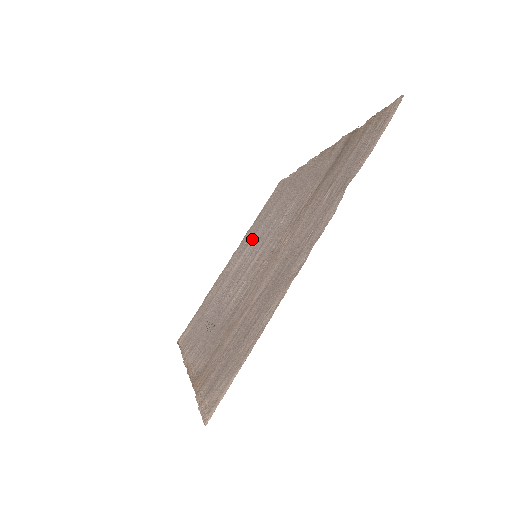
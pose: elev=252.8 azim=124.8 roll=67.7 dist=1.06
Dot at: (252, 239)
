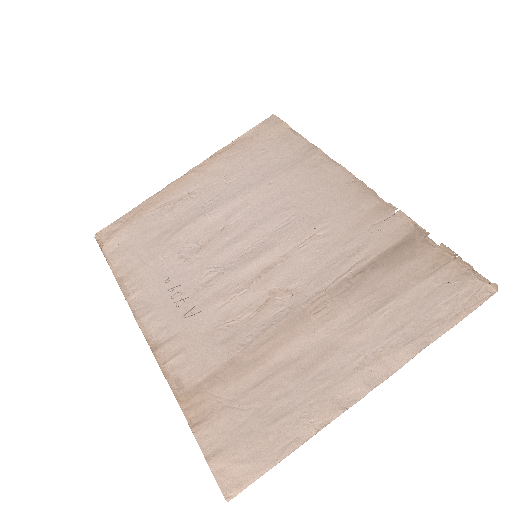
Dot at: (239, 199)
